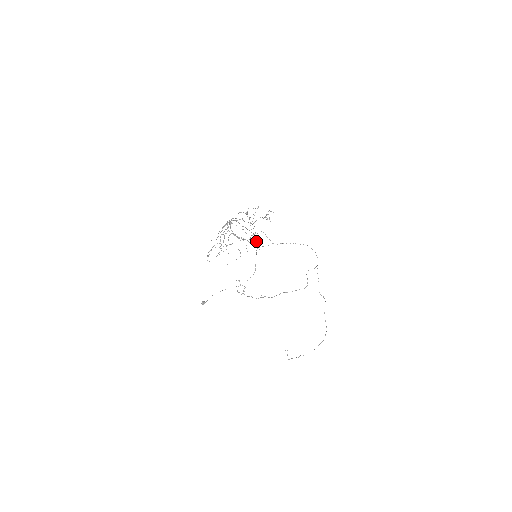
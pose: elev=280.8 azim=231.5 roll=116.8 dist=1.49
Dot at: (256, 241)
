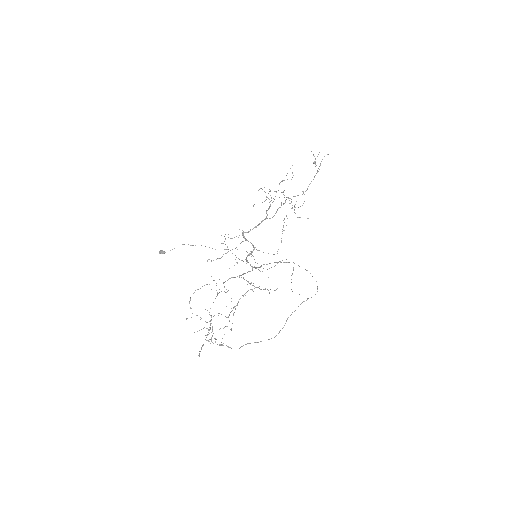
Dot at: occluded
